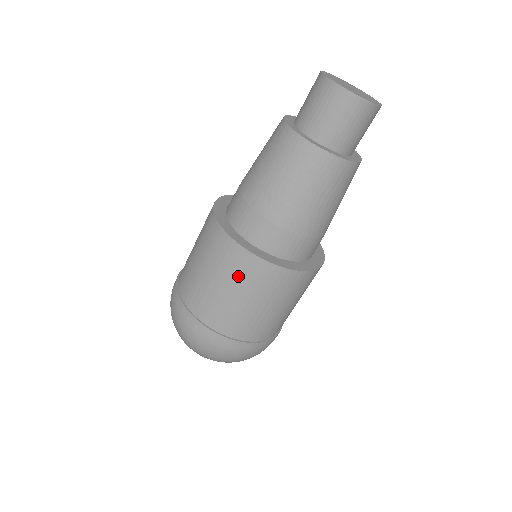
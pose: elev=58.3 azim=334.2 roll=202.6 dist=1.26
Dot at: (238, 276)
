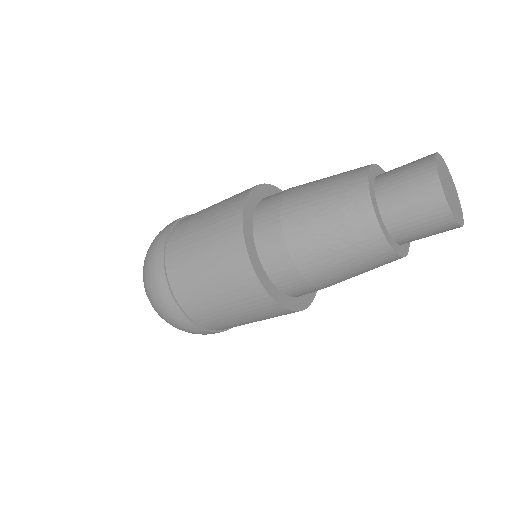
Dot at: occluded
